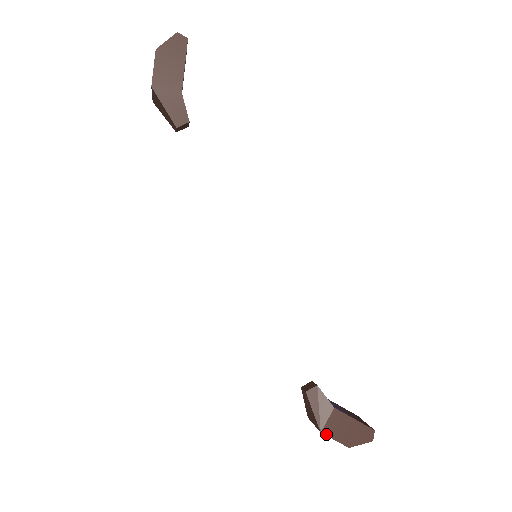
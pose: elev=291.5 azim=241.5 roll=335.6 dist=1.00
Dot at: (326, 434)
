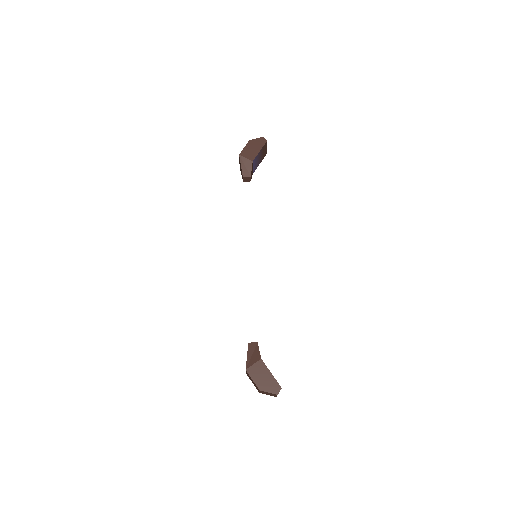
Dot at: (249, 373)
